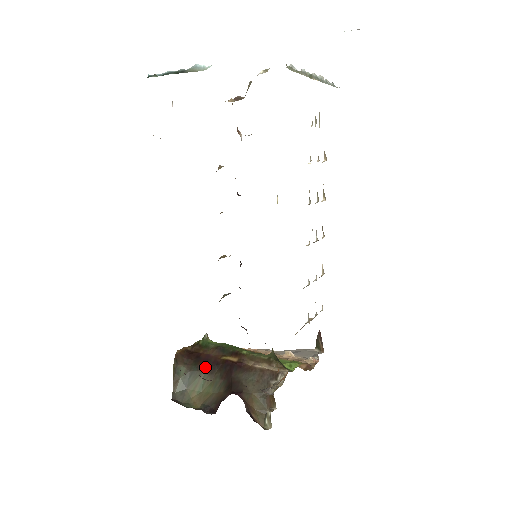
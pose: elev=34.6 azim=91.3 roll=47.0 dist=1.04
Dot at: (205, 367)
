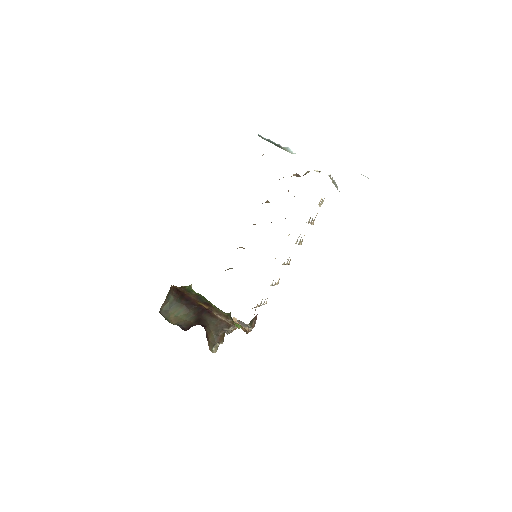
Dot at: (186, 303)
